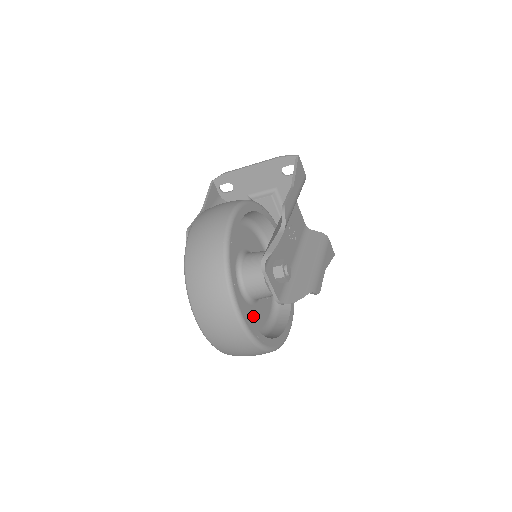
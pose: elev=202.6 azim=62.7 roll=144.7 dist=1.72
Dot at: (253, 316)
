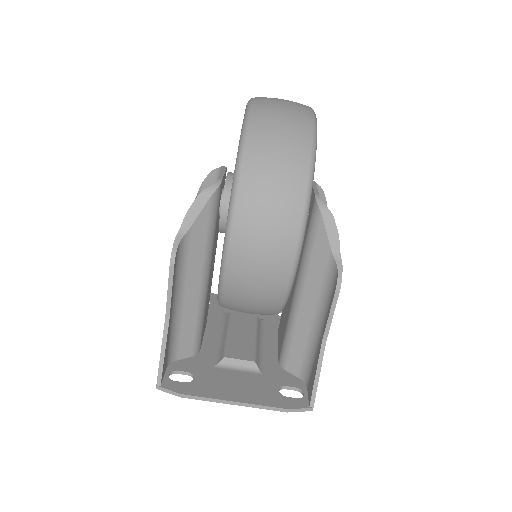
Dot at: occluded
